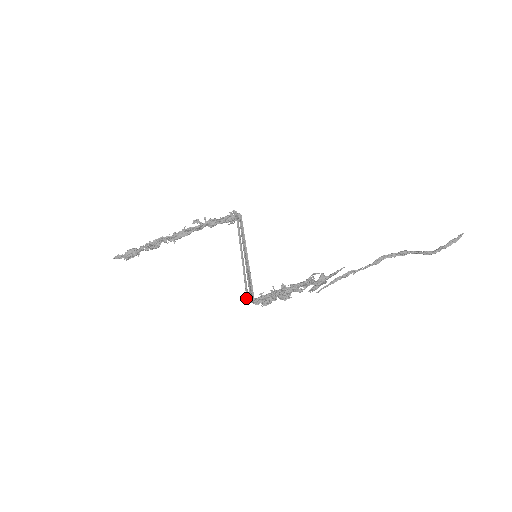
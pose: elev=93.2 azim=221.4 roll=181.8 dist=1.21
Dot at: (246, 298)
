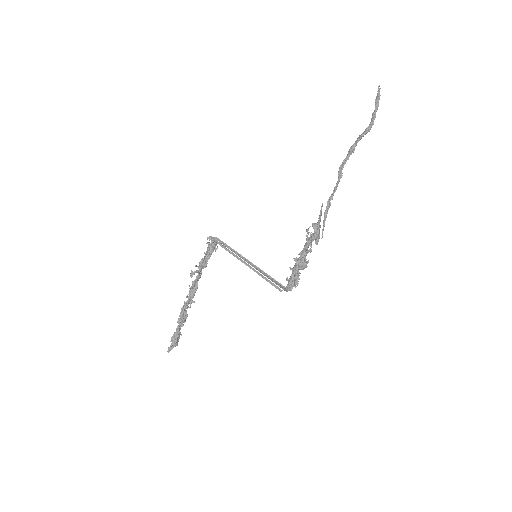
Dot at: occluded
